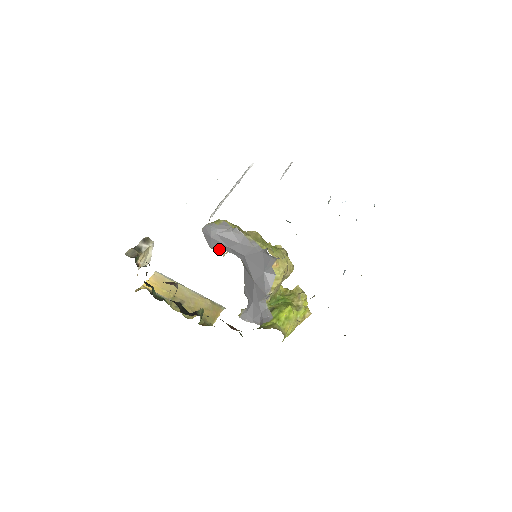
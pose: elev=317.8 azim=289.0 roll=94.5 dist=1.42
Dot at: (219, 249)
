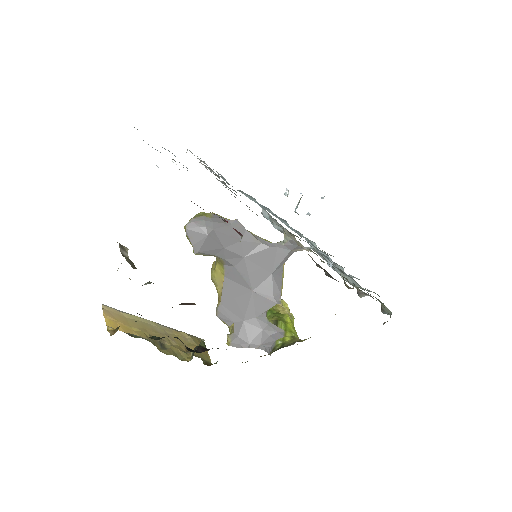
Dot at: (207, 253)
